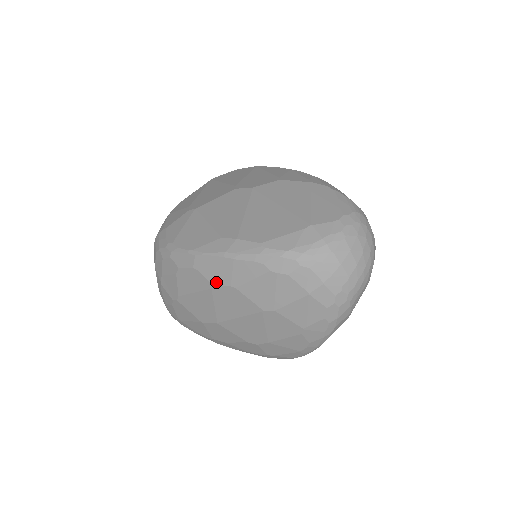
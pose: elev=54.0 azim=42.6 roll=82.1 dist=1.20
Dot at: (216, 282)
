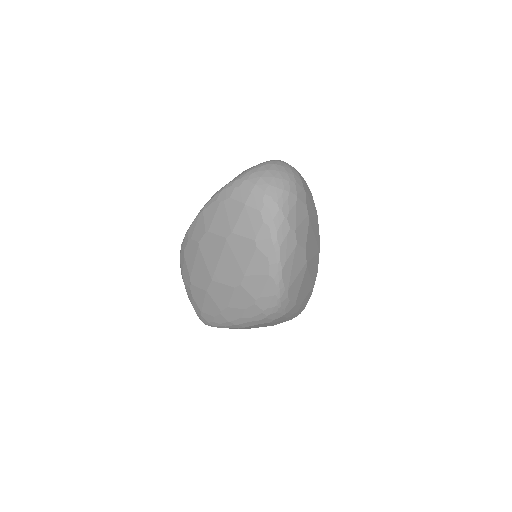
Dot at: (199, 237)
